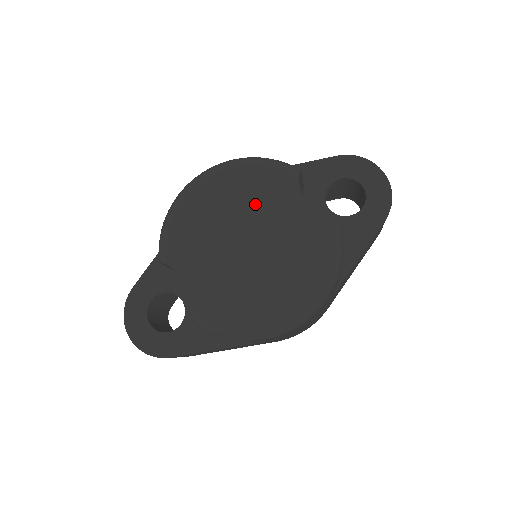
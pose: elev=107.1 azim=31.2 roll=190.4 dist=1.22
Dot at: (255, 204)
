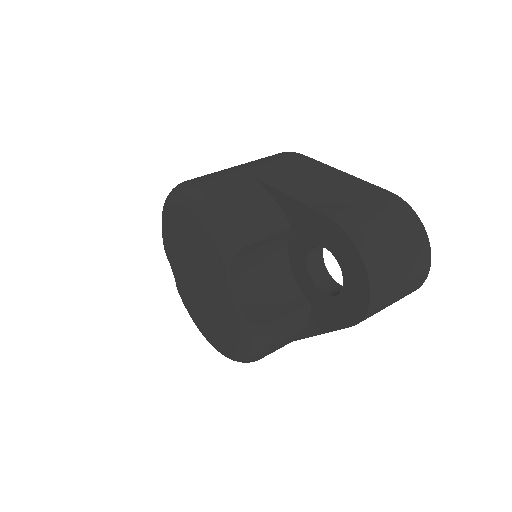
Dot at: (201, 257)
